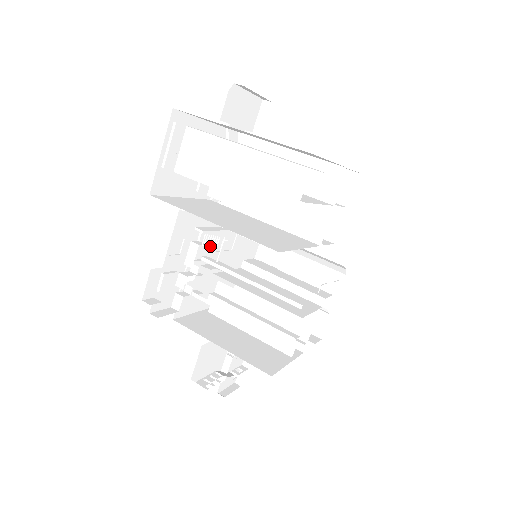
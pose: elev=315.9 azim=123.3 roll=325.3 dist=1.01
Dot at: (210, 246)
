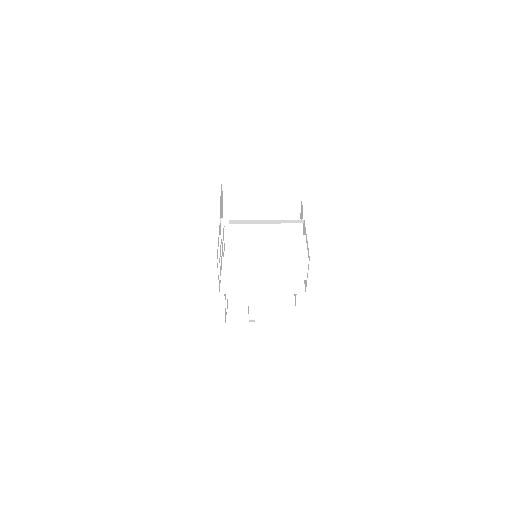
Dot at: occluded
